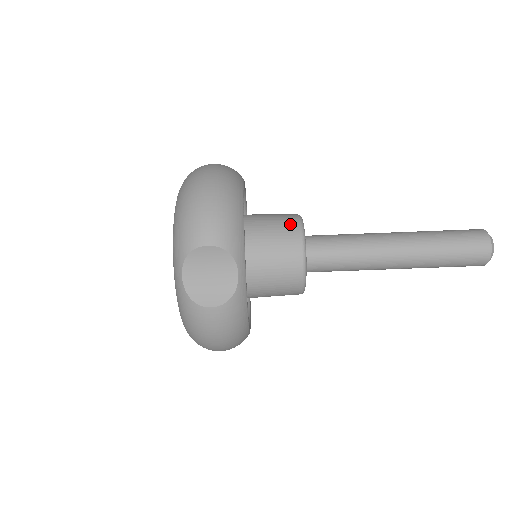
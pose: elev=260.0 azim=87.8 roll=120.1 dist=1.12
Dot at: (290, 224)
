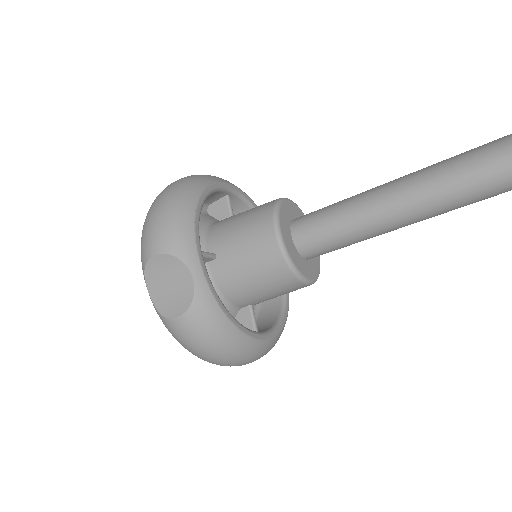
Dot at: (264, 210)
